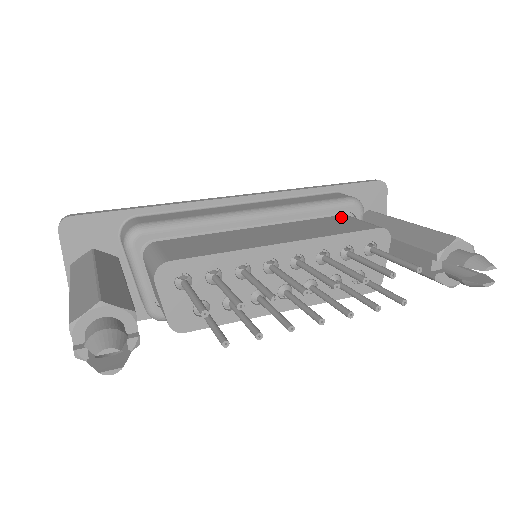
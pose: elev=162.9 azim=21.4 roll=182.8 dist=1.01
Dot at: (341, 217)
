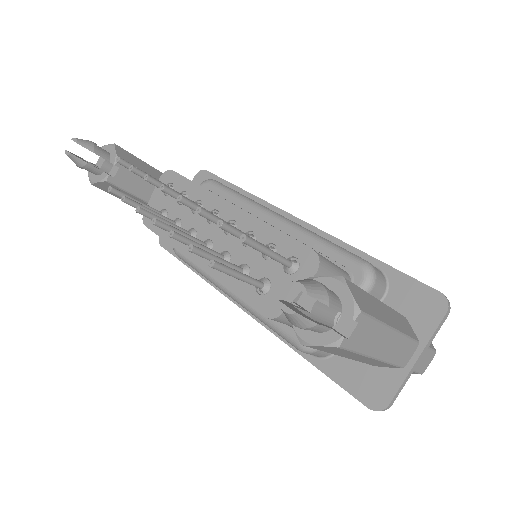
Dot at: occluded
